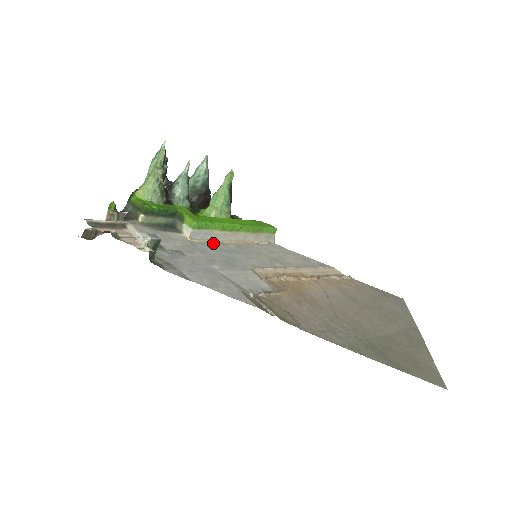
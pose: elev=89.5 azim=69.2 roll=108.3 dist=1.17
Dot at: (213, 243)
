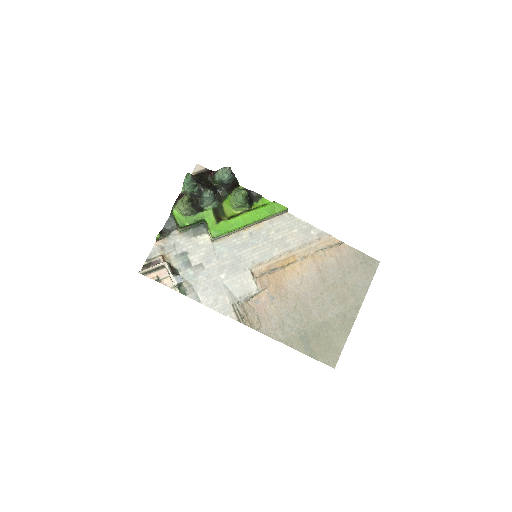
Dot at: (230, 238)
